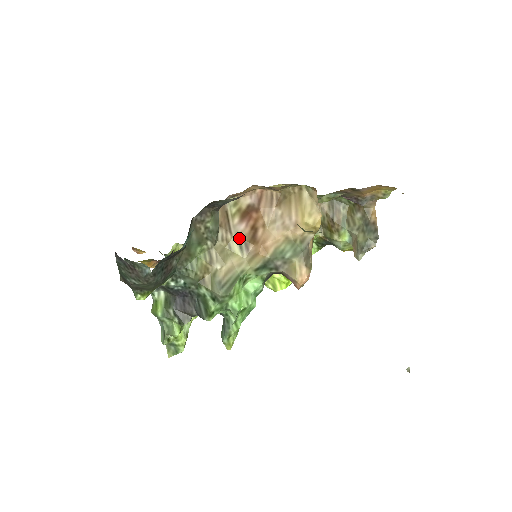
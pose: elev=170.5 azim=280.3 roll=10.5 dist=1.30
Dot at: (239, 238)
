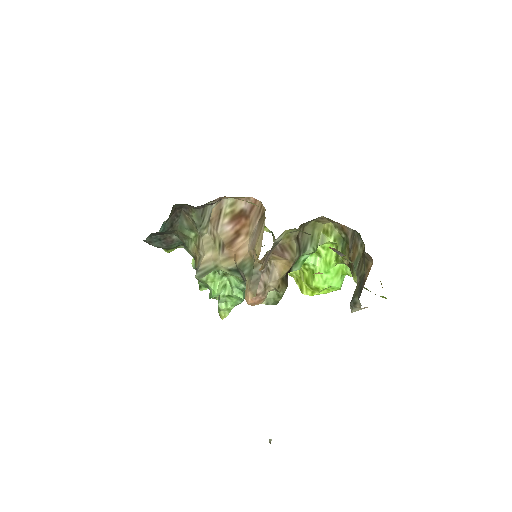
Dot at: (221, 237)
